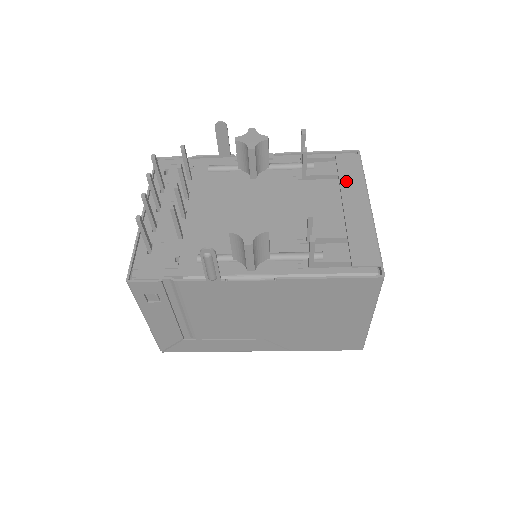
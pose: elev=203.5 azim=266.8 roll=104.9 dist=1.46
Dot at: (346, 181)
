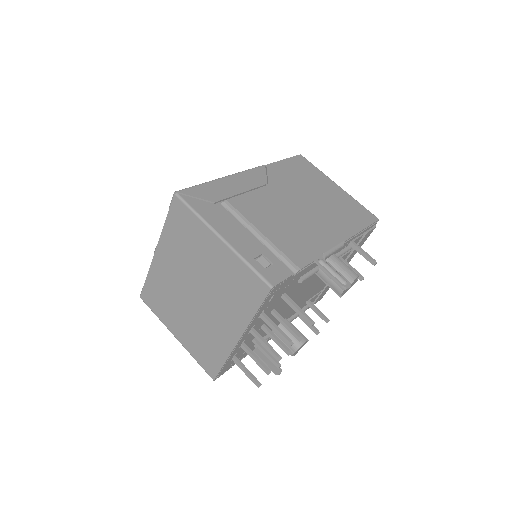
Dot at: occluded
